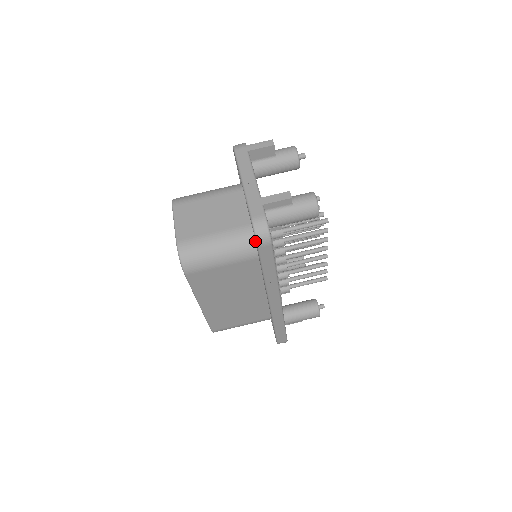
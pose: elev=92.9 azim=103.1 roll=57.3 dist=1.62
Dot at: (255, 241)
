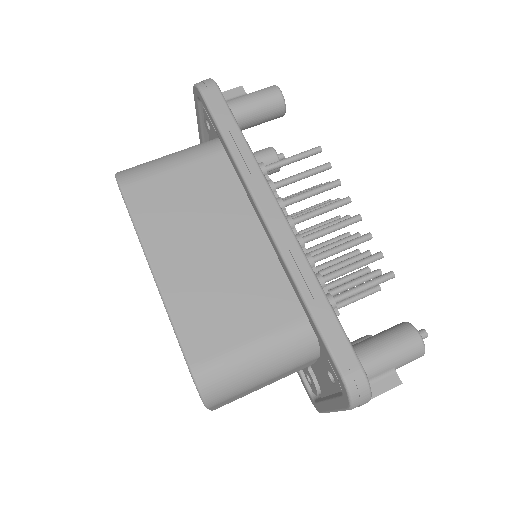
Dot at: (214, 139)
